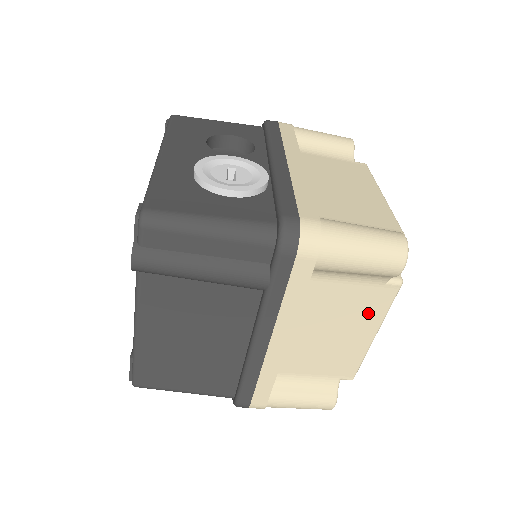
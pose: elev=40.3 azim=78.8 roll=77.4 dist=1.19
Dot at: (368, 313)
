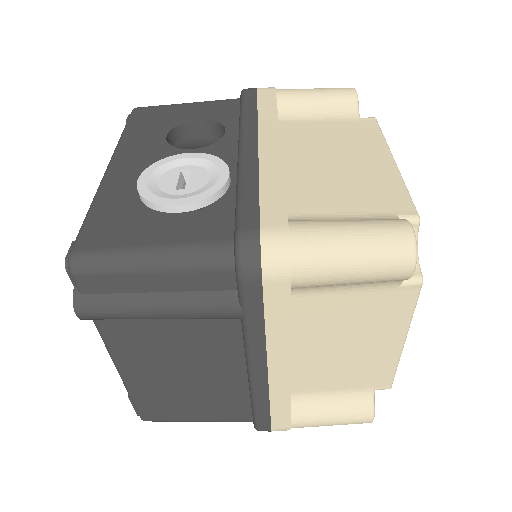
Dot at: (387, 320)
